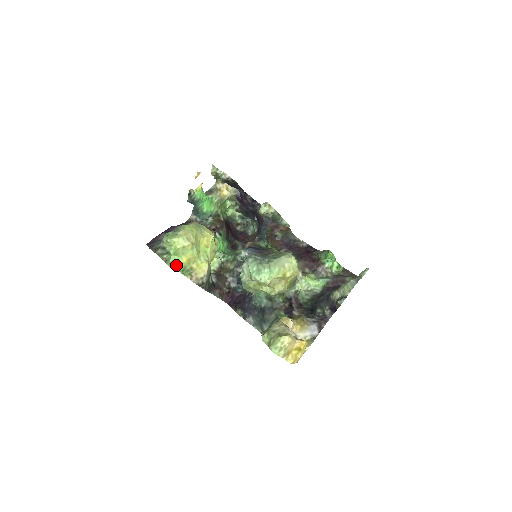
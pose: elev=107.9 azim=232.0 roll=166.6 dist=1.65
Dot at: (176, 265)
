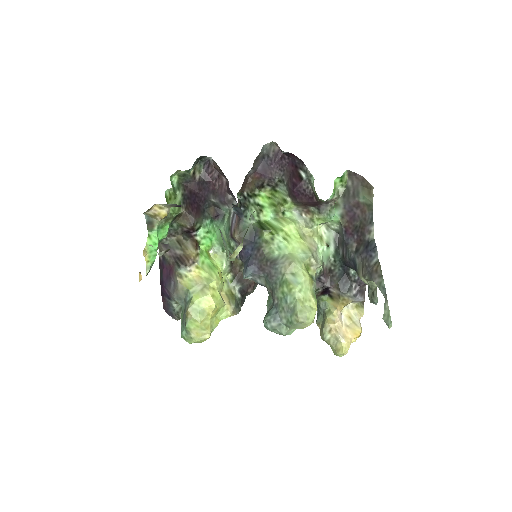
Dot at: occluded
